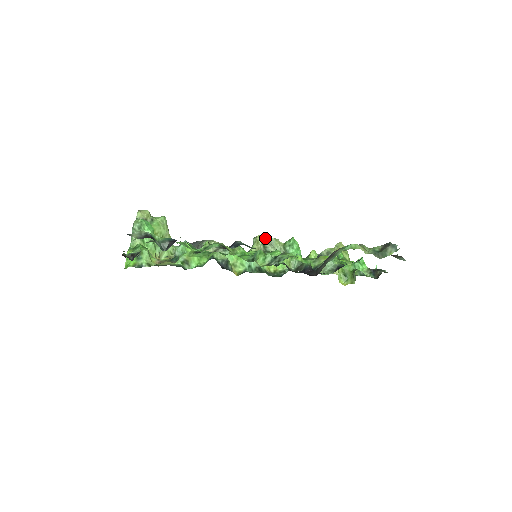
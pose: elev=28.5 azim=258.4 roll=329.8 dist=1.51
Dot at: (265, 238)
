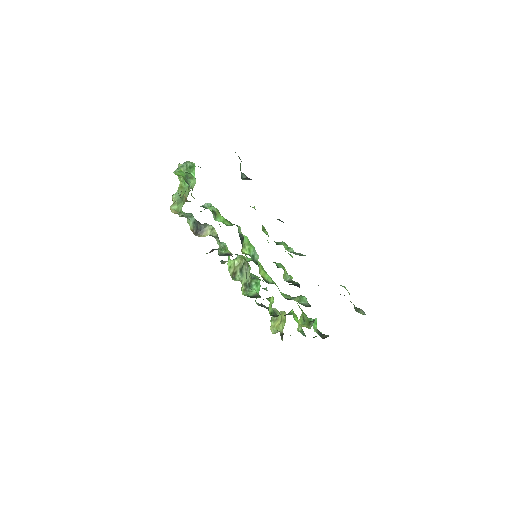
Dot at: occluded
